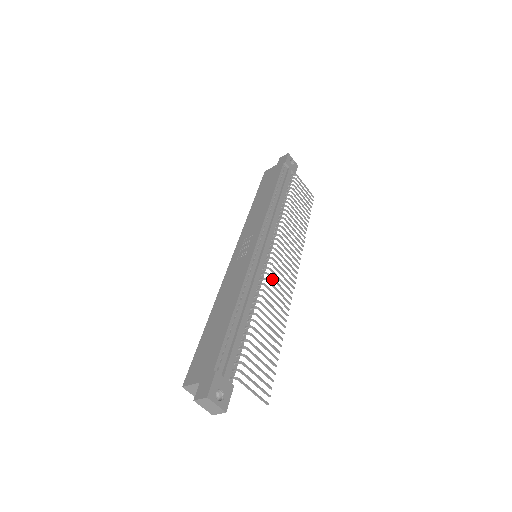
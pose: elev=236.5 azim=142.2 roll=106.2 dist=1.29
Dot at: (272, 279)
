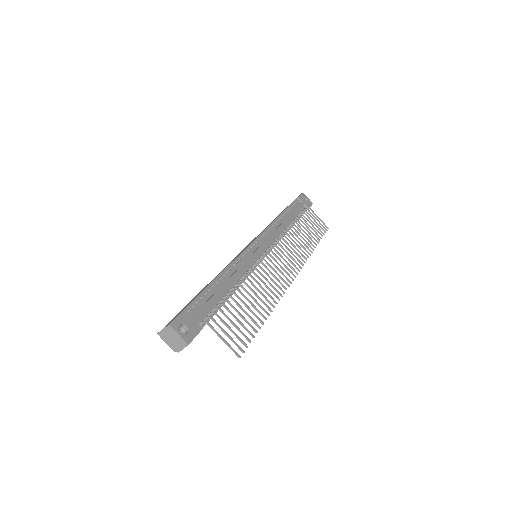
Dot at: (265, 267)
